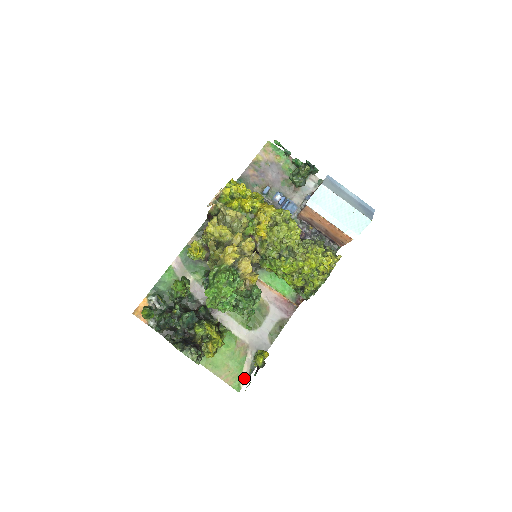
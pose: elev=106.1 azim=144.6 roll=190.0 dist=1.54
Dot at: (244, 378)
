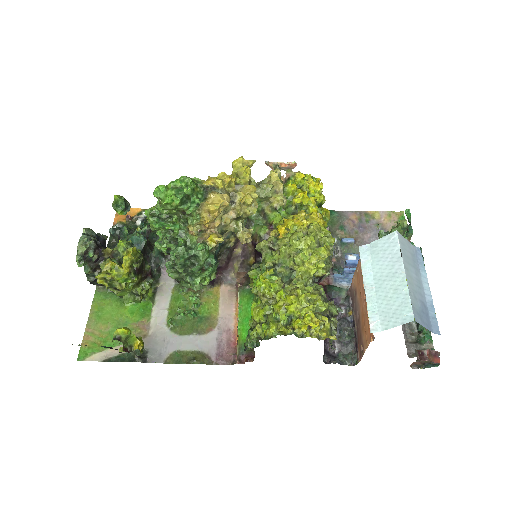
Dot at: (100, 356)
